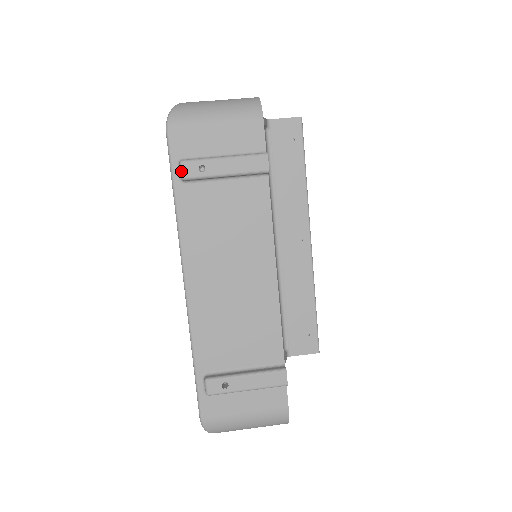
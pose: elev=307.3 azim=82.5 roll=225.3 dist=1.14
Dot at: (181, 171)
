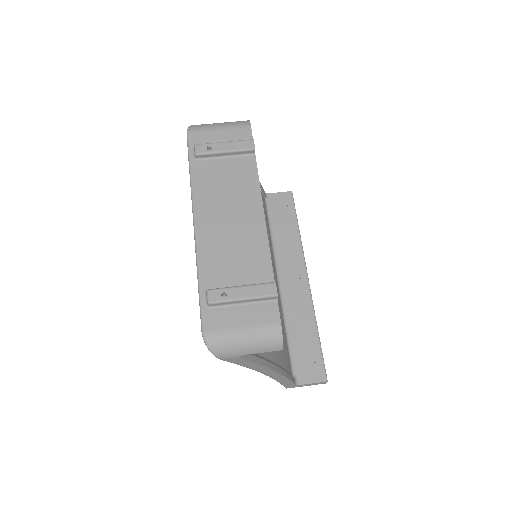
Dot at: (195, 150)
